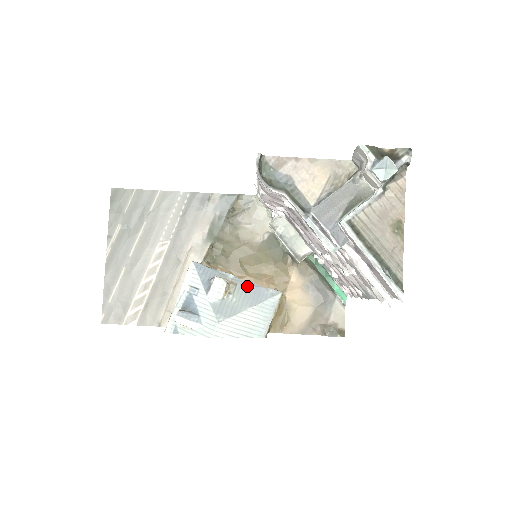
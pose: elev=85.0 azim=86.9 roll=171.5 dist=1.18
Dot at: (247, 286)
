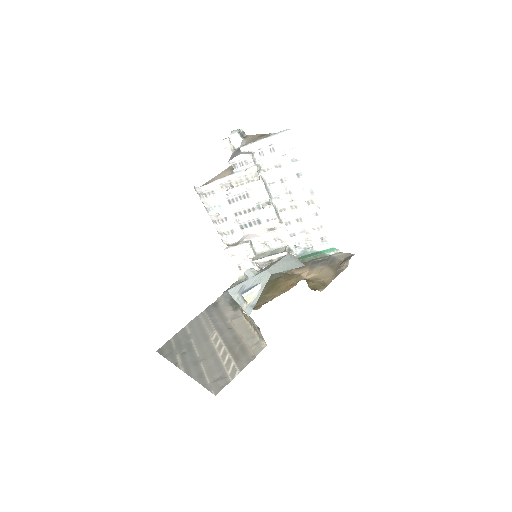
Dot at: occluded
